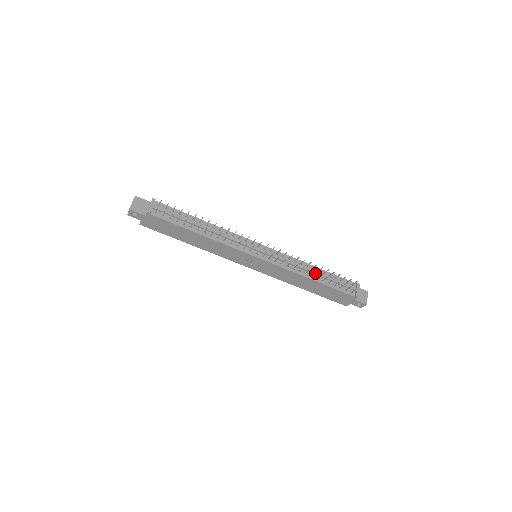
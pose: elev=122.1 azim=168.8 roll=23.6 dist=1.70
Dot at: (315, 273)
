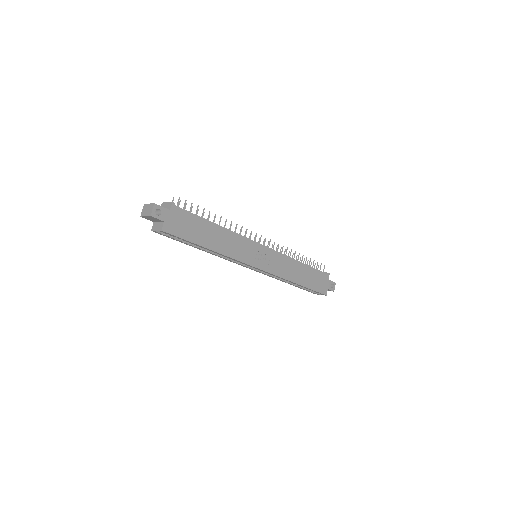
Dot at: (297, 260)
